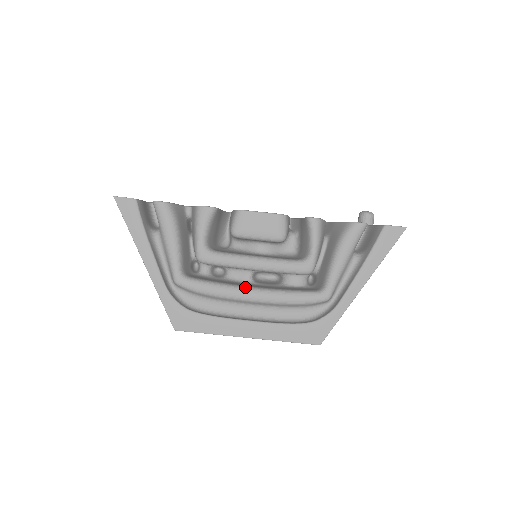
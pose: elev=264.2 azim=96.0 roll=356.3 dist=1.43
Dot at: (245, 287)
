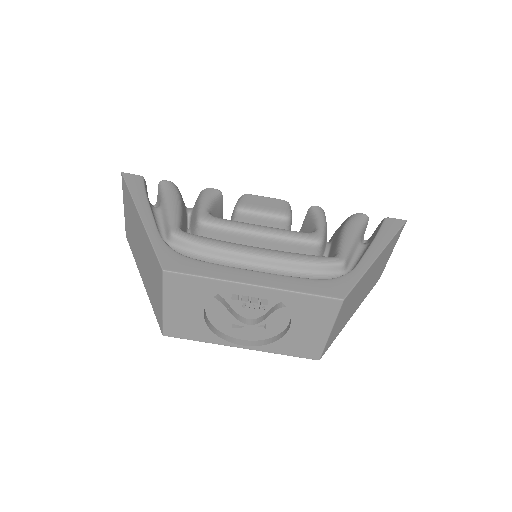
Dot at: (250, 246)
